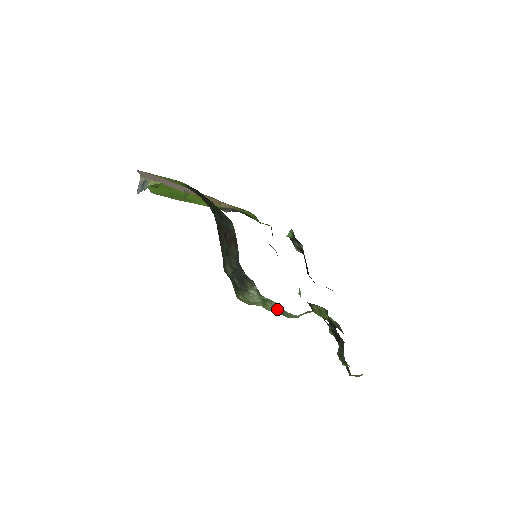
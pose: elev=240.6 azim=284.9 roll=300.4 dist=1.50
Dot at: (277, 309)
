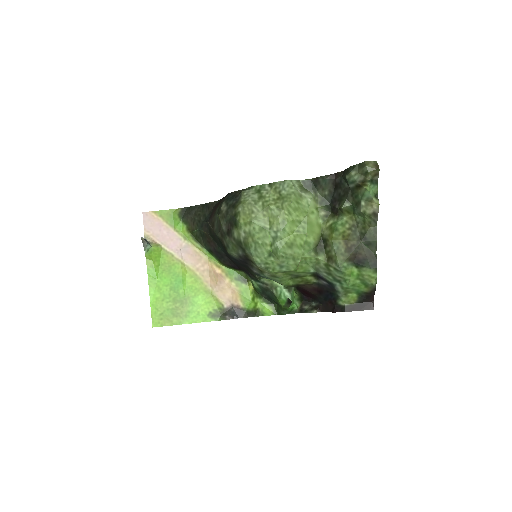
Dot at: (275, 198)
